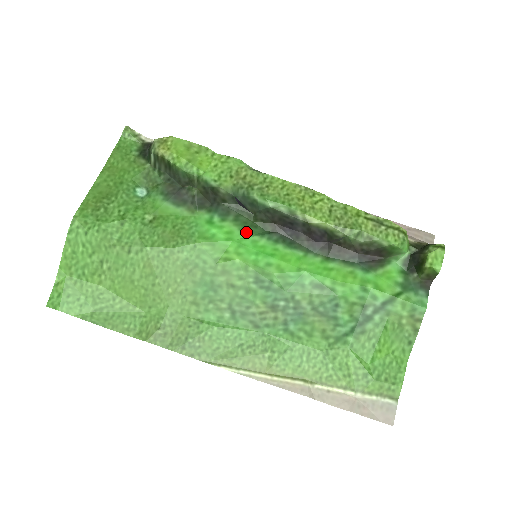
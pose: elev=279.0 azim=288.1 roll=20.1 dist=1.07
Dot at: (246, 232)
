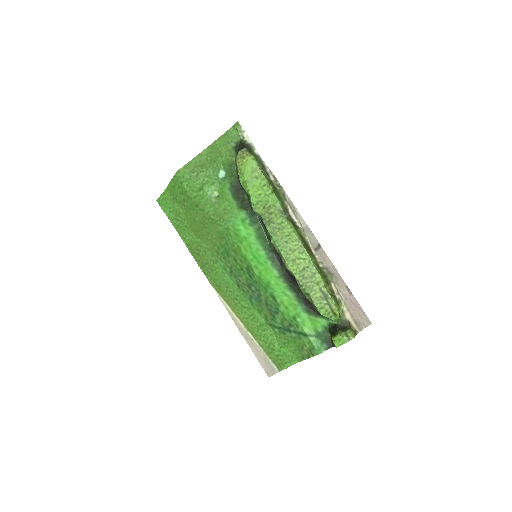
Dot at: (258, 240)
